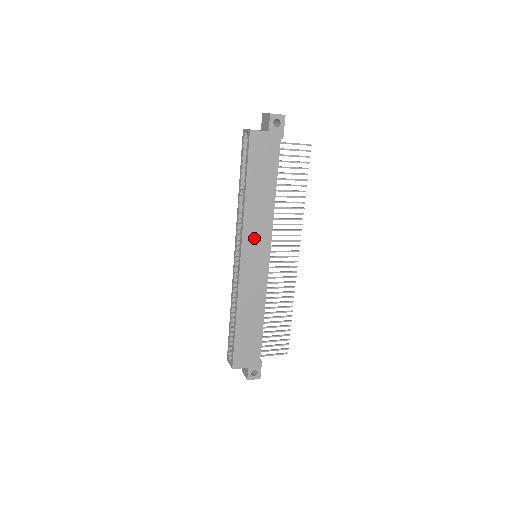
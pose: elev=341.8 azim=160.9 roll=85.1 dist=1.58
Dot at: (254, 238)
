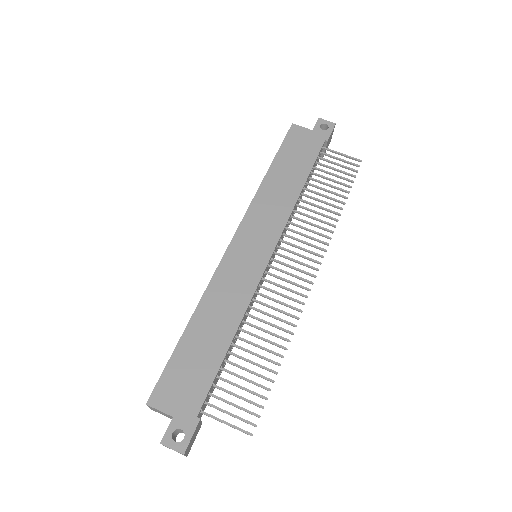
Dot at: (259, 223)
